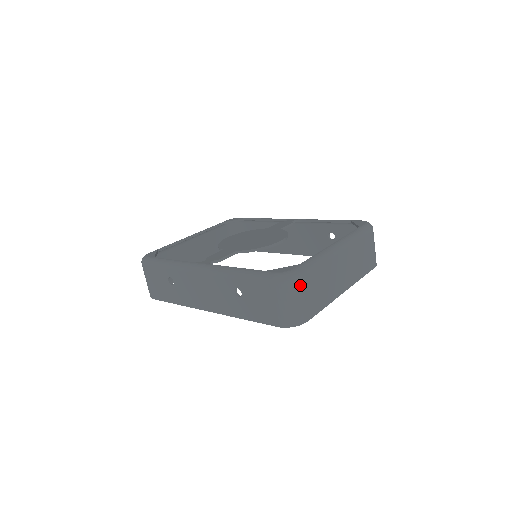
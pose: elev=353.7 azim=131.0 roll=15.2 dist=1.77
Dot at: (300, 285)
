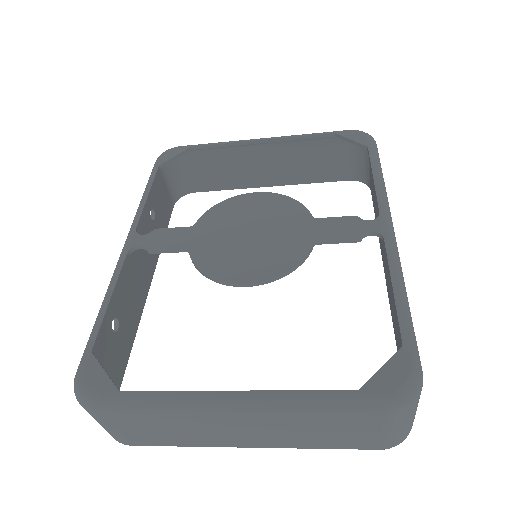
Dot at: (100, 417)
